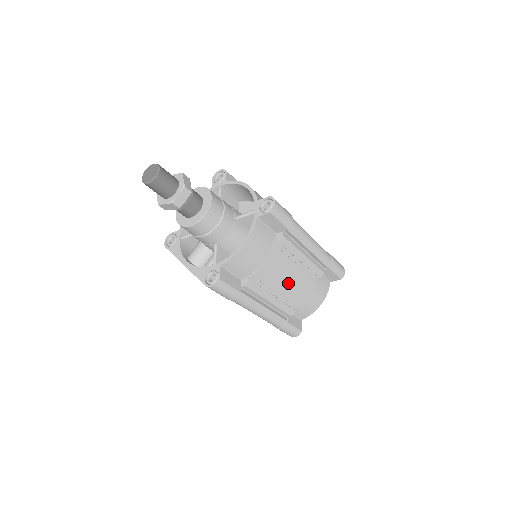
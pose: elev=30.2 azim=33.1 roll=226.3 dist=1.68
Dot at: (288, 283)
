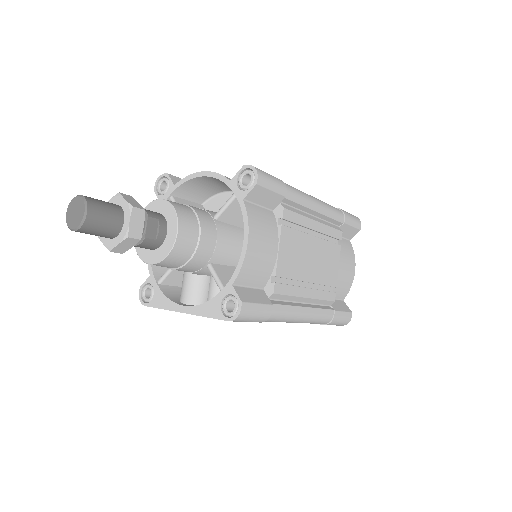
Dot at: (314, 264)
